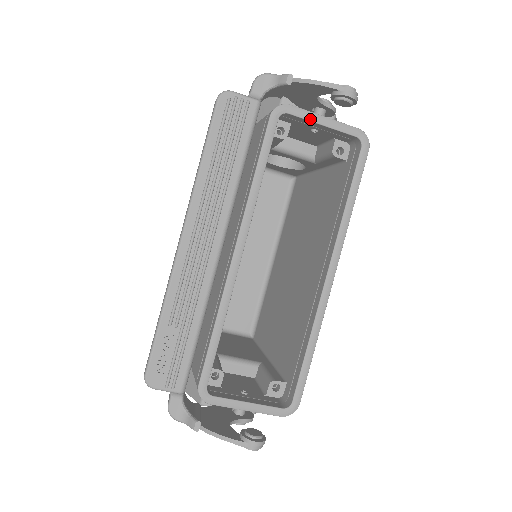
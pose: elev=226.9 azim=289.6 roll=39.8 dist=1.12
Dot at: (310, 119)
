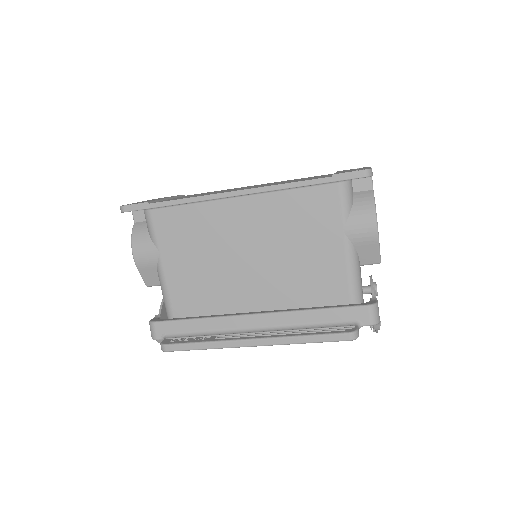
Dot at: occluded
